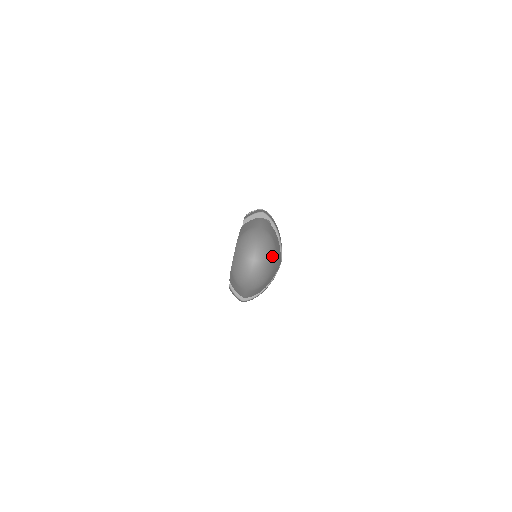
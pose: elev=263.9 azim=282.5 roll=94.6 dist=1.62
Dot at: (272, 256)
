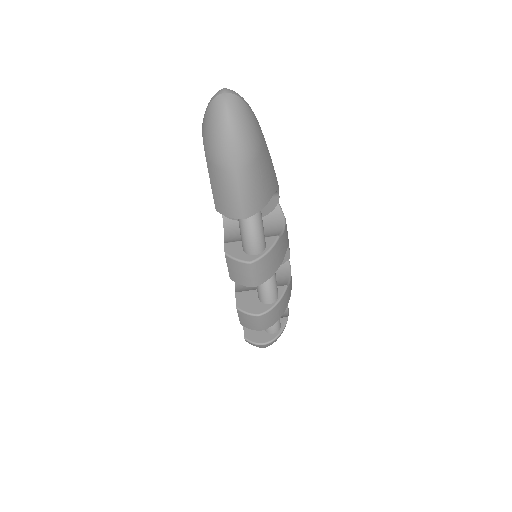
Dot at: occluded
